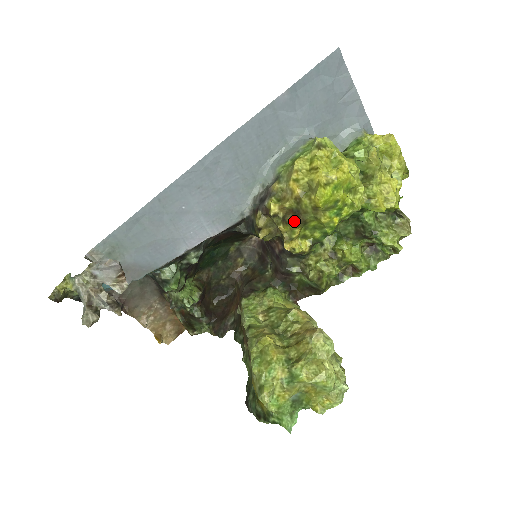
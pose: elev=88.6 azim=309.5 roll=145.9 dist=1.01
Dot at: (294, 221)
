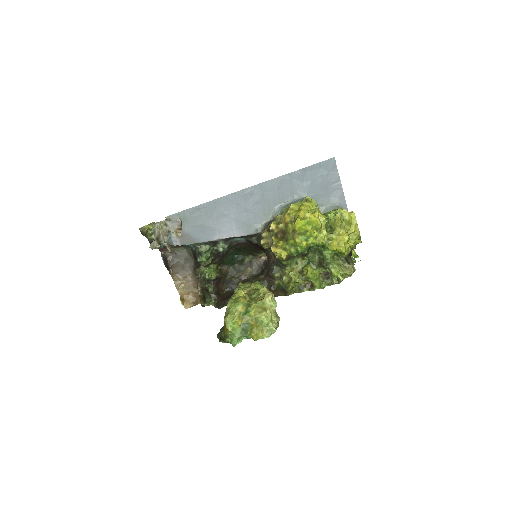
Dot at: (282, 238)
